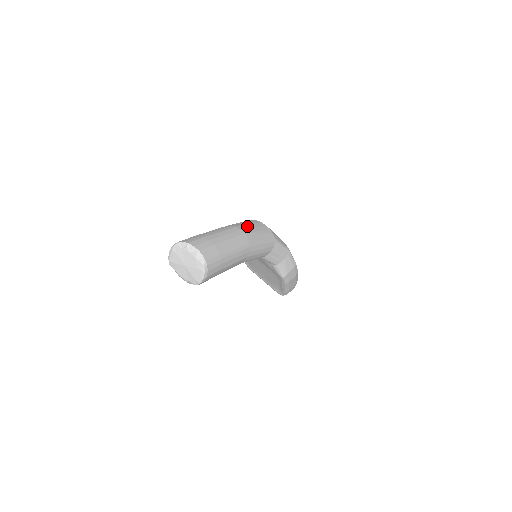
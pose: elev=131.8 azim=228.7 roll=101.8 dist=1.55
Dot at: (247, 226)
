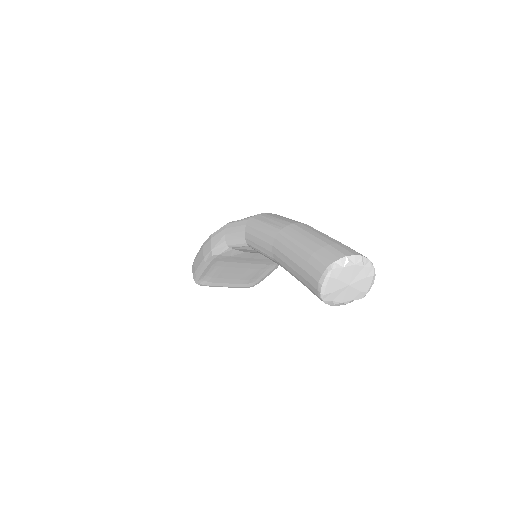
Dot at: (284, 219)
